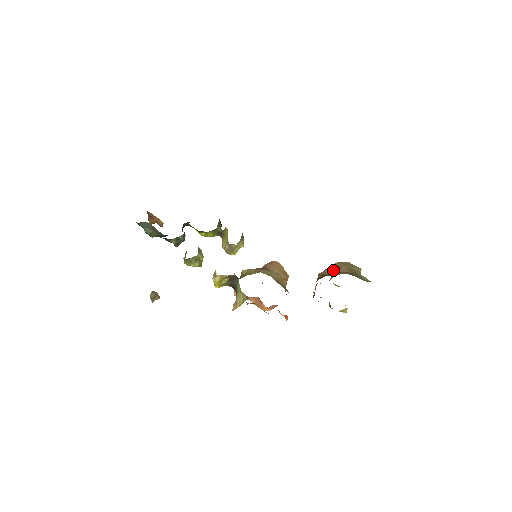
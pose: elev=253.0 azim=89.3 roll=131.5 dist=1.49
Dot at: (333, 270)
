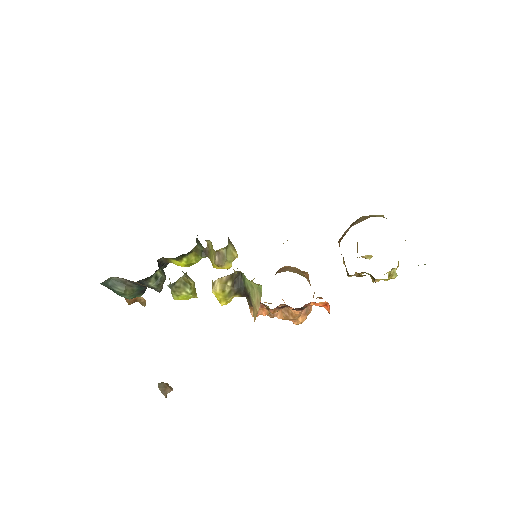
Dot at: occluded
